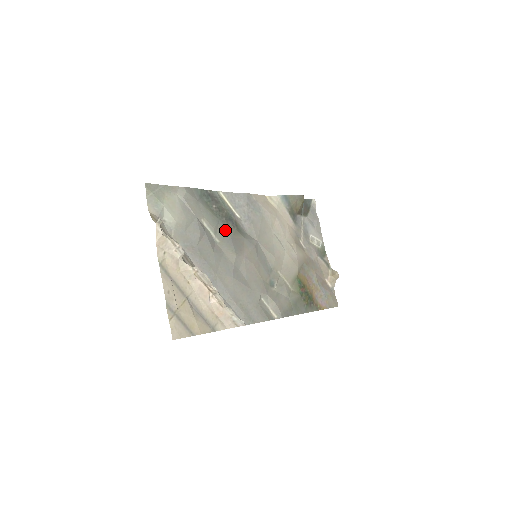
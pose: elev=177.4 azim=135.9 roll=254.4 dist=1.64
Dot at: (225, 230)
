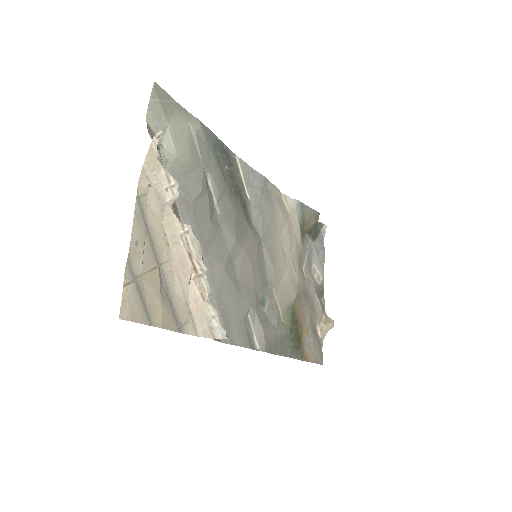
Dot at: (231, 203)
